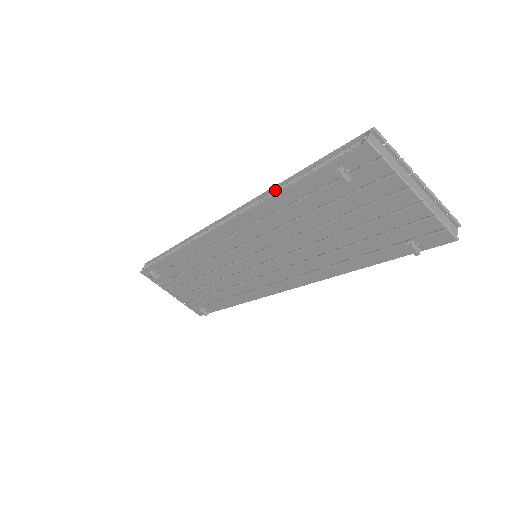
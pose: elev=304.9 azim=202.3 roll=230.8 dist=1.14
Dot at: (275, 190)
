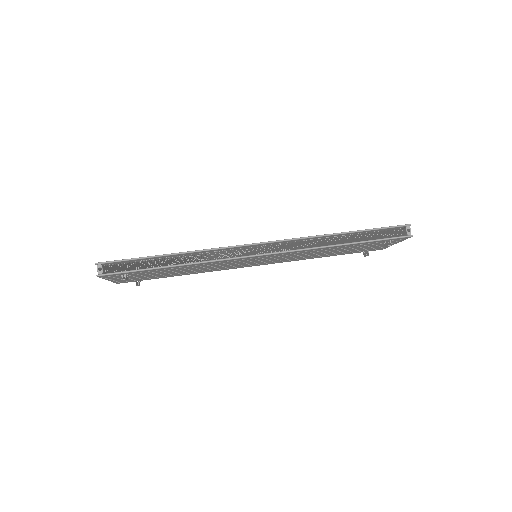
Dot at: (329, 238)
